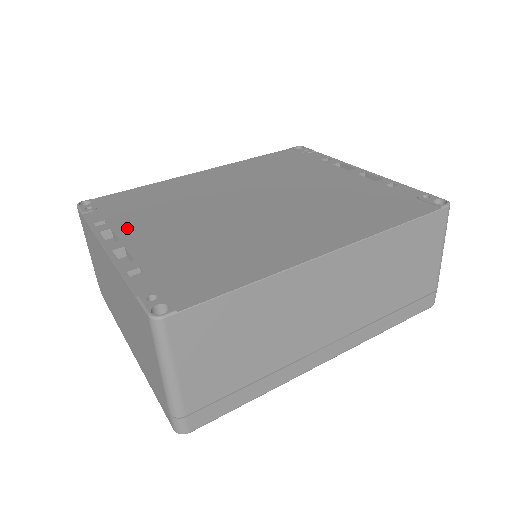
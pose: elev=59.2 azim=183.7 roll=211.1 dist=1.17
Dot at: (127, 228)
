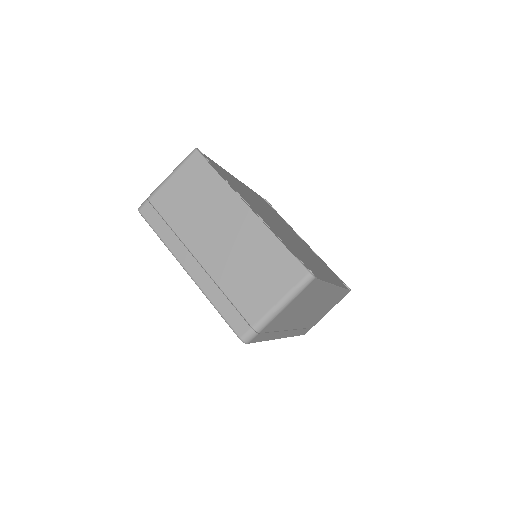
Dot at: occluded
